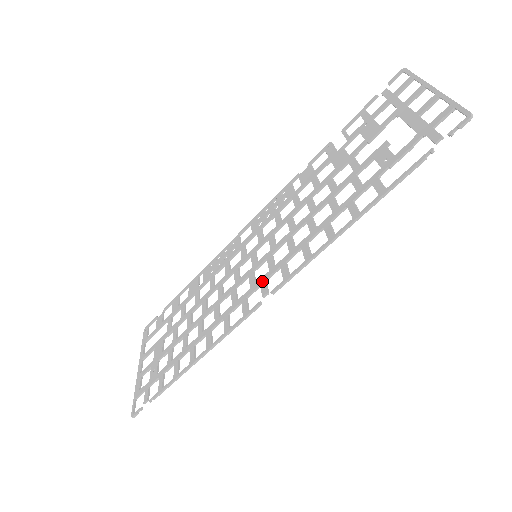
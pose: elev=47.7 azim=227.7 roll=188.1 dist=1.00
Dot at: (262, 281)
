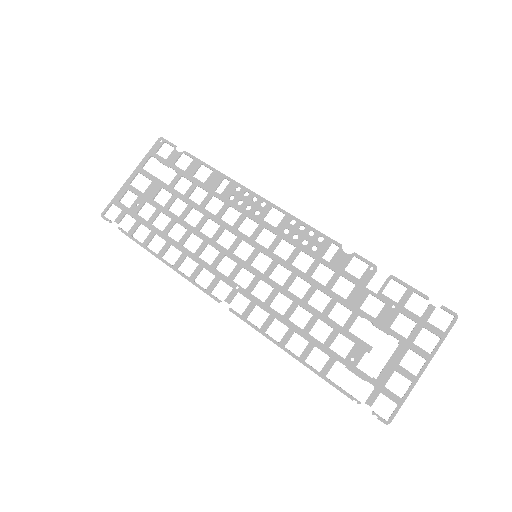
Dot at: (236, 289)
